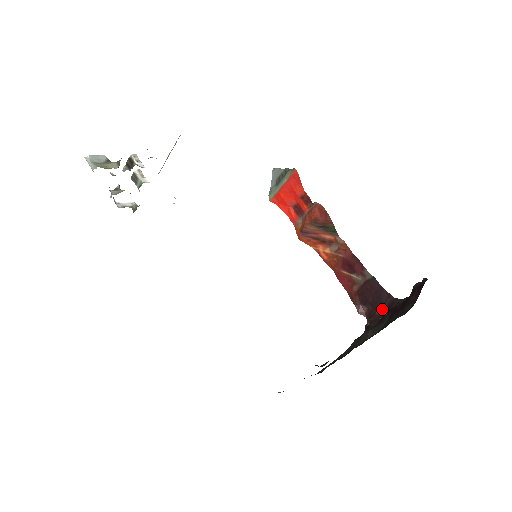
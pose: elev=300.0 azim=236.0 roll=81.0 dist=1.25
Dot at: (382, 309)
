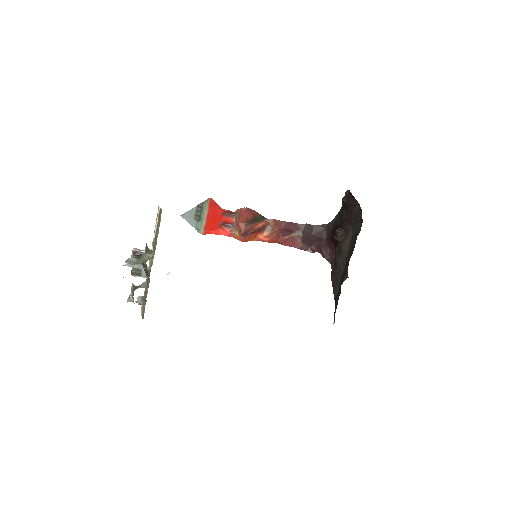
Dot at: (325, 237)
